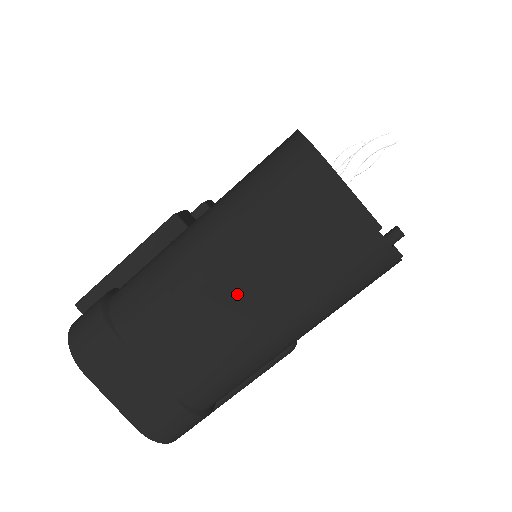
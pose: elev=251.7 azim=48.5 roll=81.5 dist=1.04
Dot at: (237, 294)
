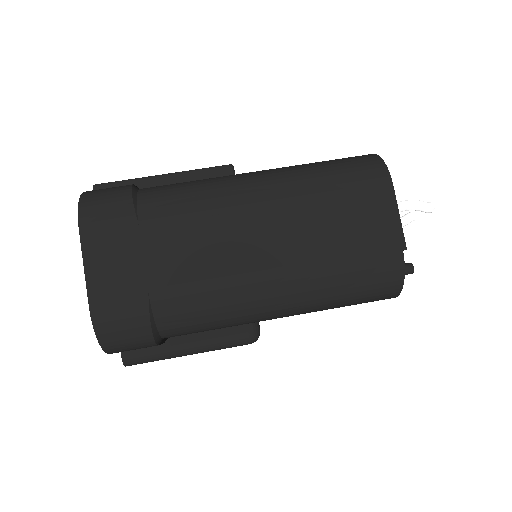
Dot at: (264, 236)
